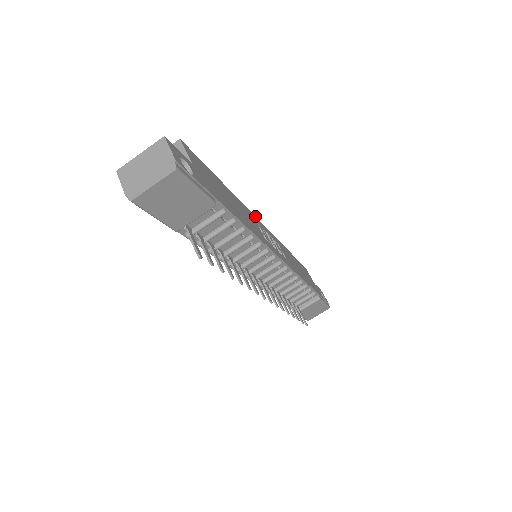
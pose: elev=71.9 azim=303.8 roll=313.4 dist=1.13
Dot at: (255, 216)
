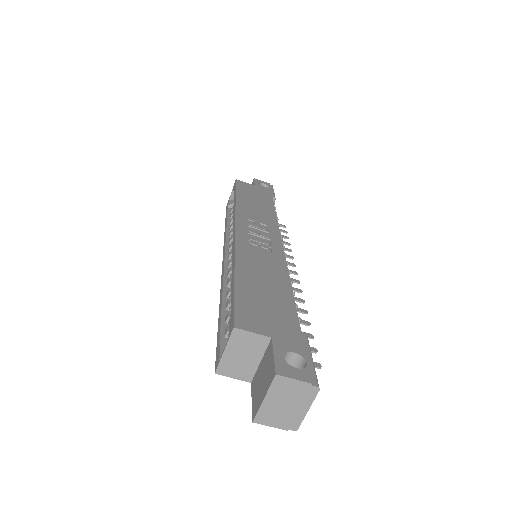
Dot at: (235, 236)
